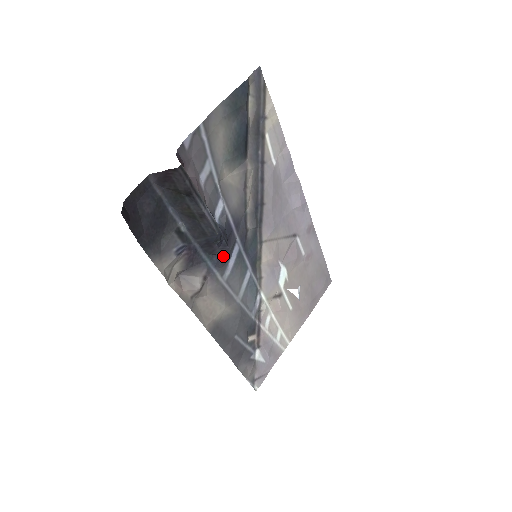
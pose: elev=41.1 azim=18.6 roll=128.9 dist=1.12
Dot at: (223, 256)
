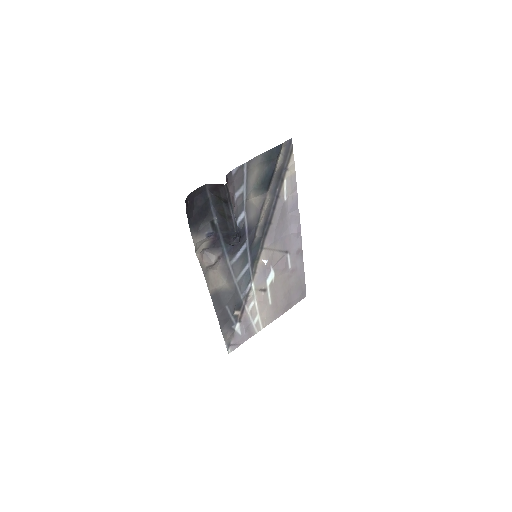
Dot at: (235, 248)
